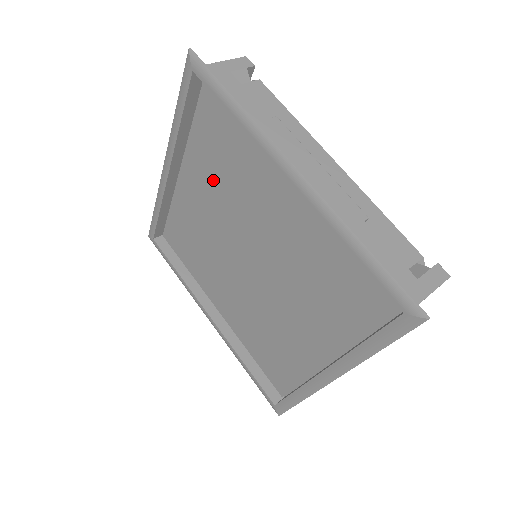
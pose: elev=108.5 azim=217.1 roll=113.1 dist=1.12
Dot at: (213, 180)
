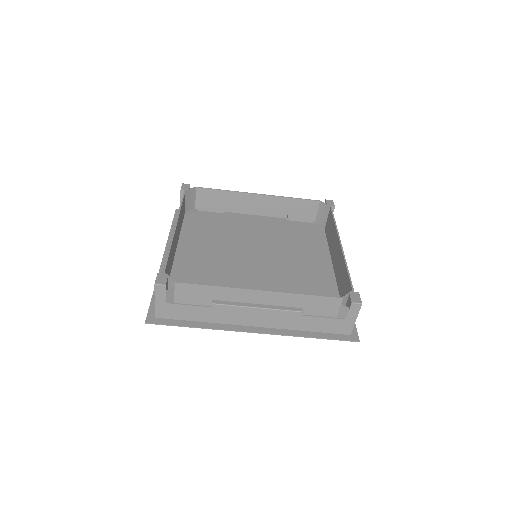
Dot at: (202, 271)
